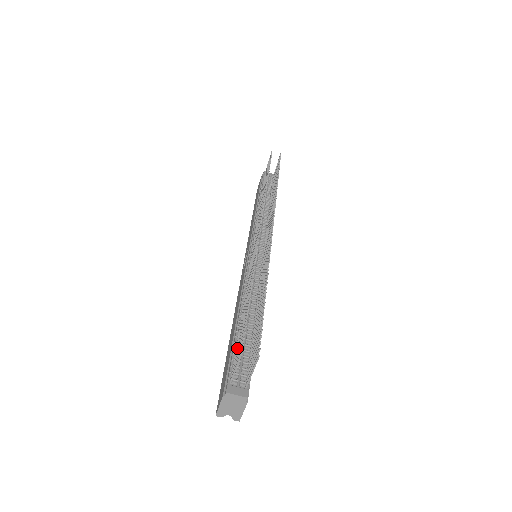
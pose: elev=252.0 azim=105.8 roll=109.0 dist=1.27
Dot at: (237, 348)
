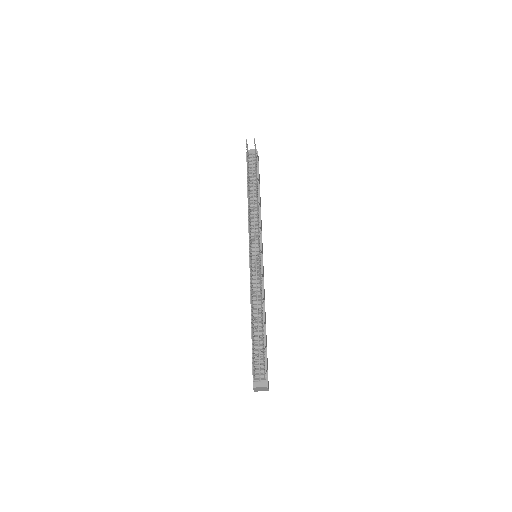
Dot at: occluded
